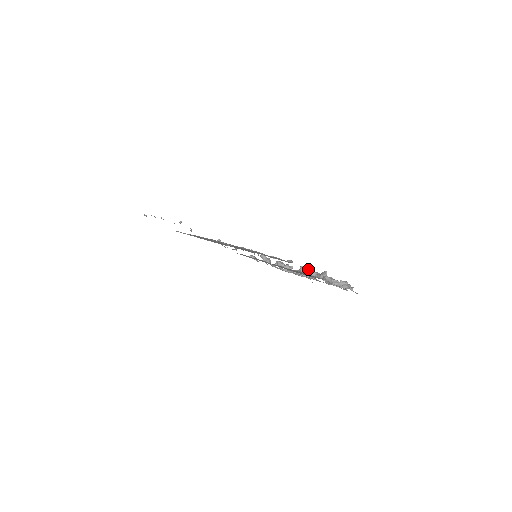
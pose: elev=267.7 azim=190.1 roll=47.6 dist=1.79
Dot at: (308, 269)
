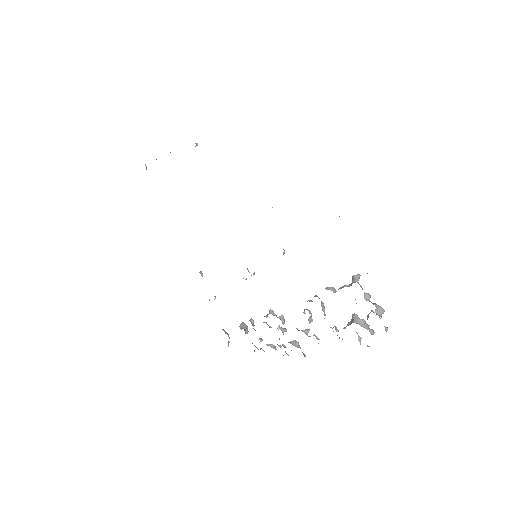
Dot at: occluded
